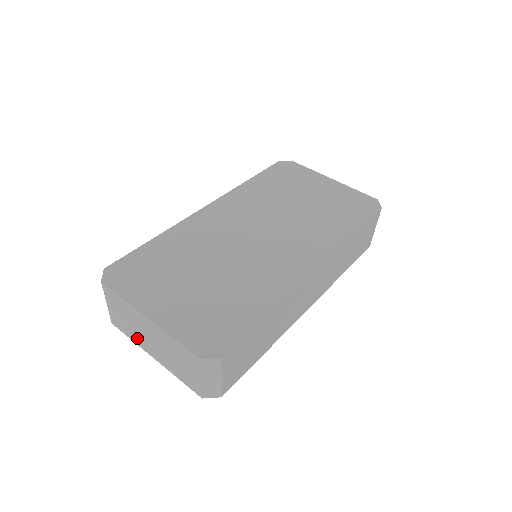
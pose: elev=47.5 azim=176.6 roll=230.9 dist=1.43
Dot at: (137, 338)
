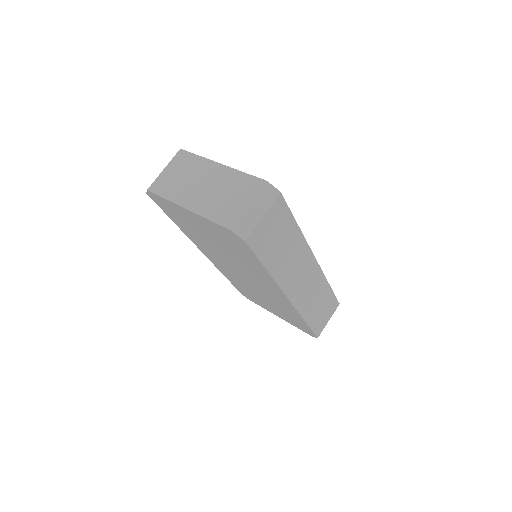
Dot at: (179, 193)
